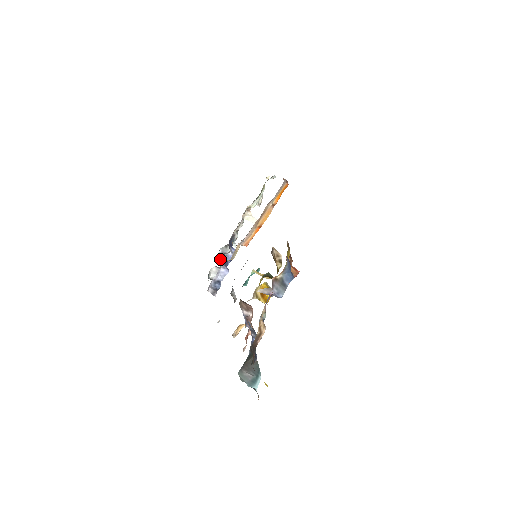
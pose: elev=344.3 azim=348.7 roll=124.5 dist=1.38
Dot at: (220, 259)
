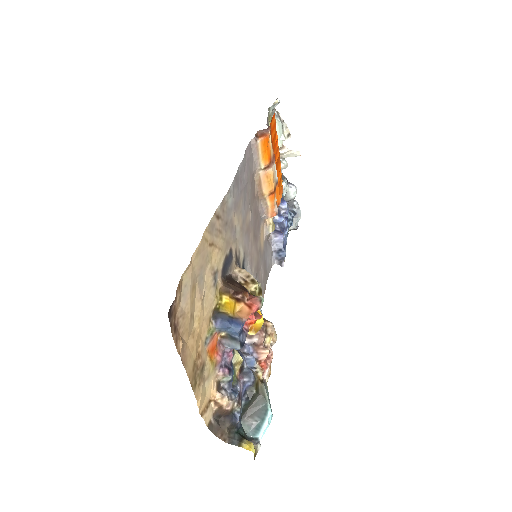
Dot at: occluded
